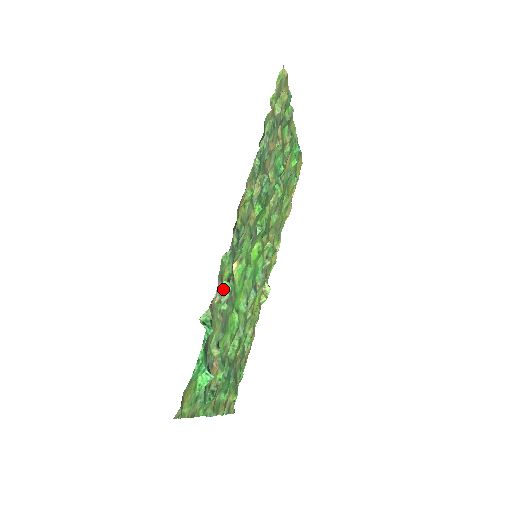
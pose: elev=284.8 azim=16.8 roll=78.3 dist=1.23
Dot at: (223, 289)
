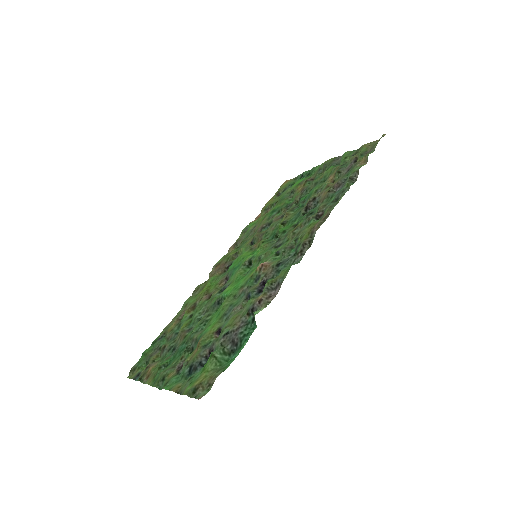
Dot at: (265, 289)
